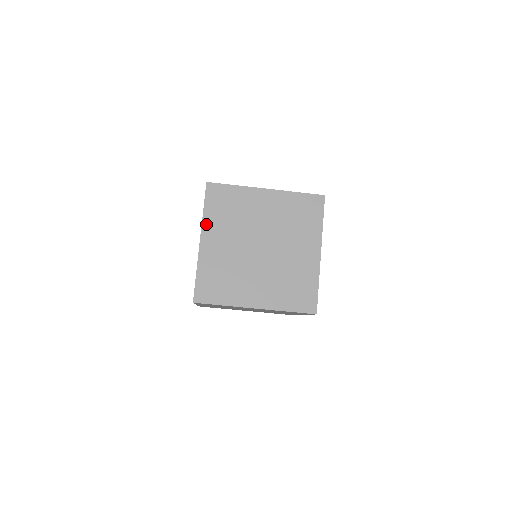
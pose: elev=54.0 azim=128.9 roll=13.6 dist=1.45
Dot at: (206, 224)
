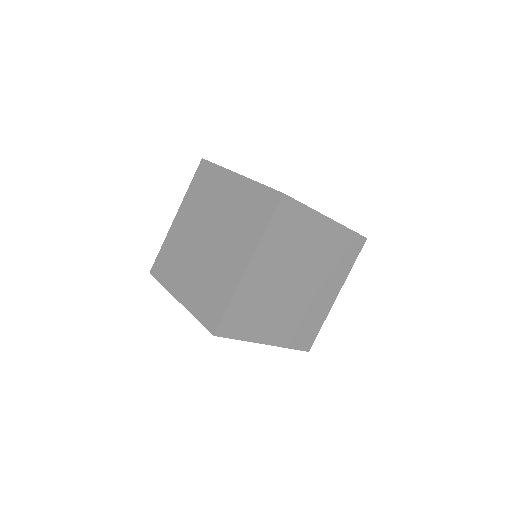
Dot at: (185, 201)
